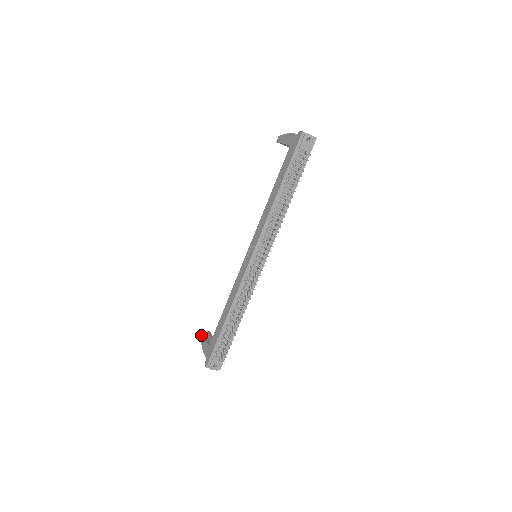
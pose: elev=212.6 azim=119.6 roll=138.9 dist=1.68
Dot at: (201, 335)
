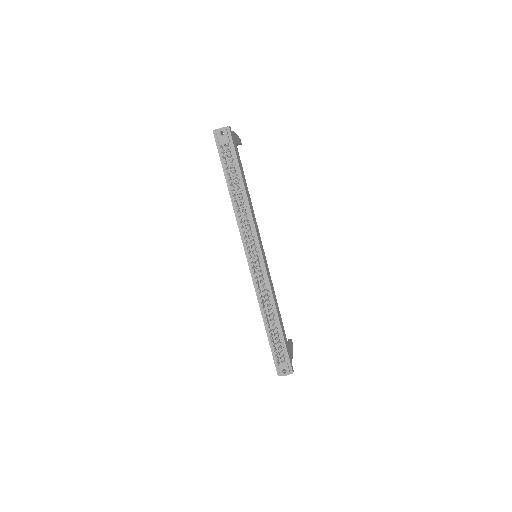
Dot at: occluded
